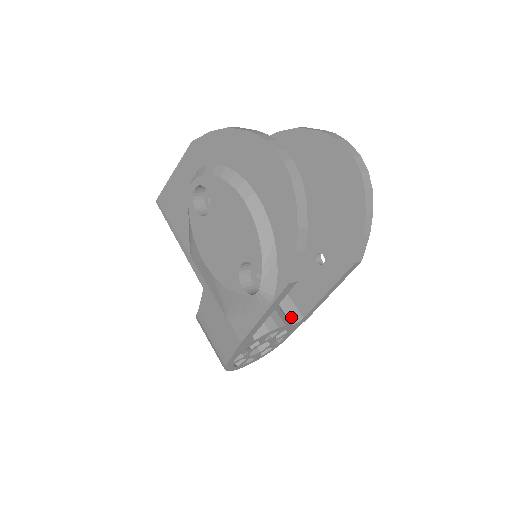
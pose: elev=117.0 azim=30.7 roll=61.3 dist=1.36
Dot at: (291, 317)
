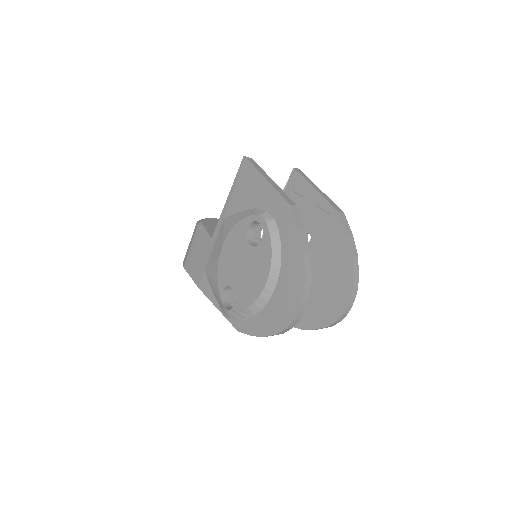
Dot at: occluded
